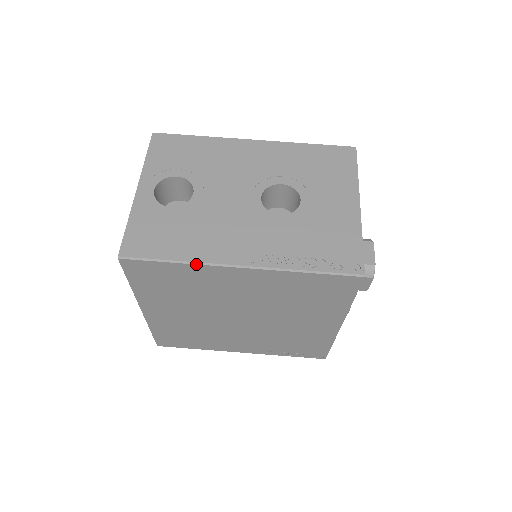
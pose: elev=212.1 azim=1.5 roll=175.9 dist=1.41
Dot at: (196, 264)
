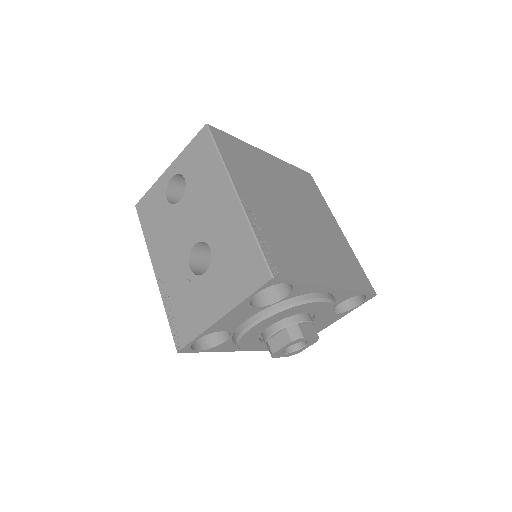
Dot at: (147, 247)
